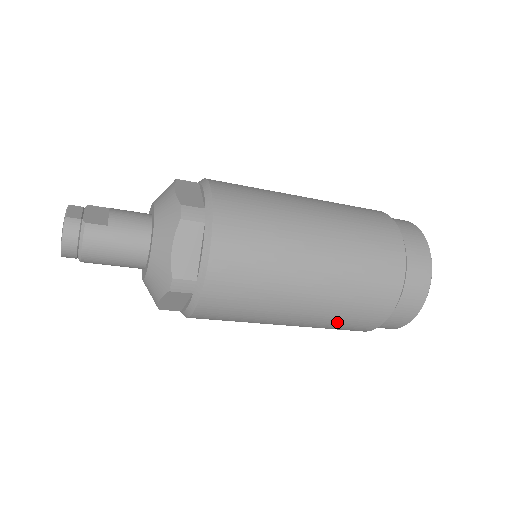
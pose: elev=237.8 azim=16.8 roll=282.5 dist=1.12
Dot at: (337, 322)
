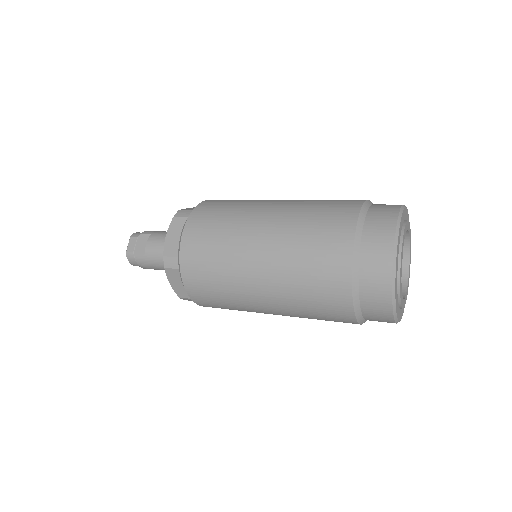
Dot at: occluded
